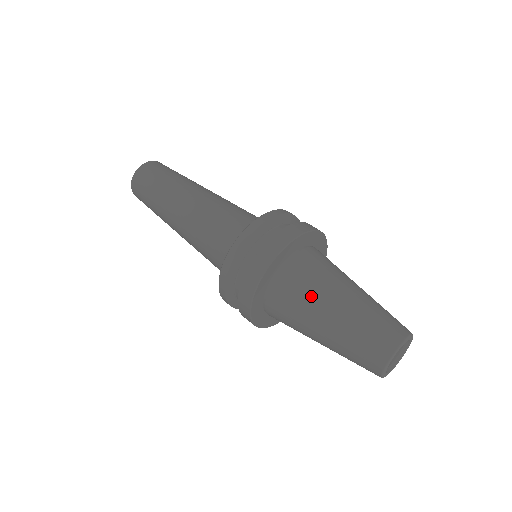
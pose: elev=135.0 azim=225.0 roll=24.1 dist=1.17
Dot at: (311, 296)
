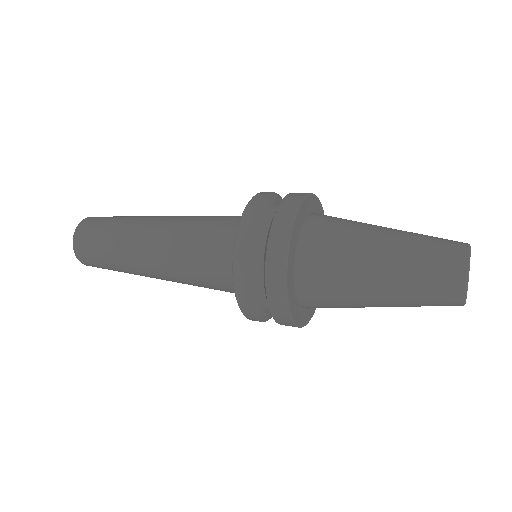
Dot at: (350, 245)
